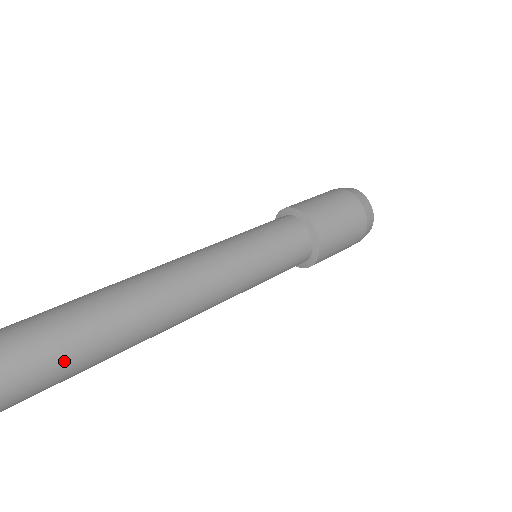
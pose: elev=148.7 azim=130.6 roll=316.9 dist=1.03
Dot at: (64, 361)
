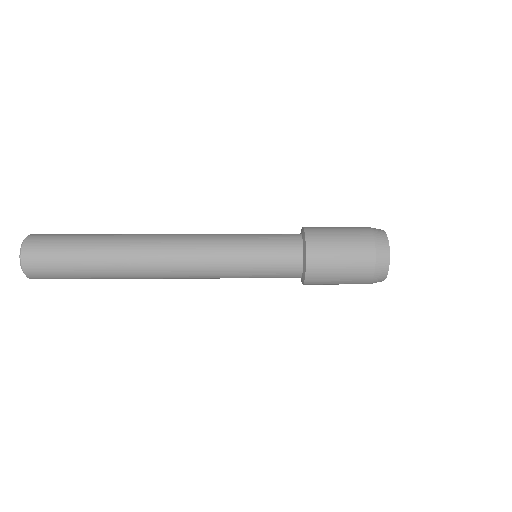
Dot at: (81, 241)
